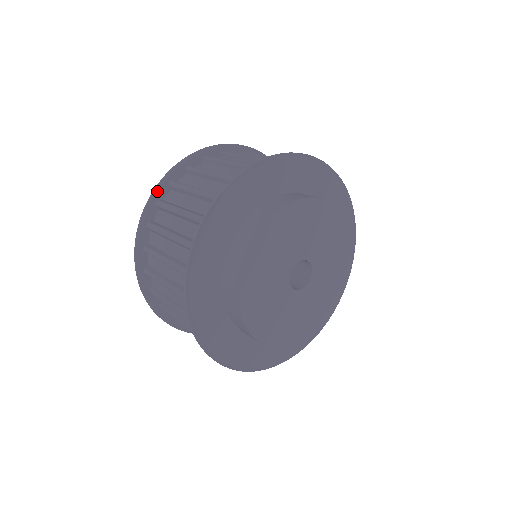
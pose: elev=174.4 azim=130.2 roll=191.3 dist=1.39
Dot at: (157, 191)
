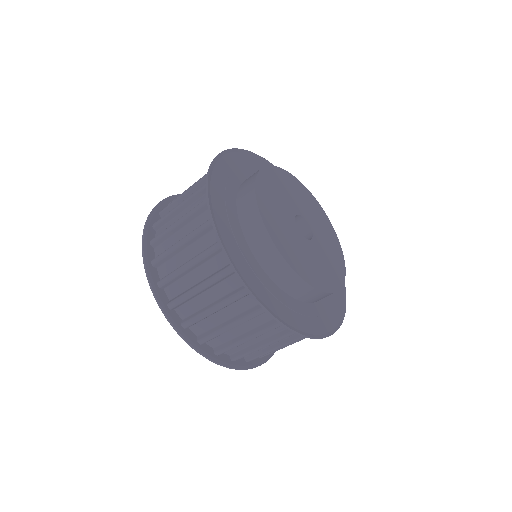
Dot at: (171, 198)
